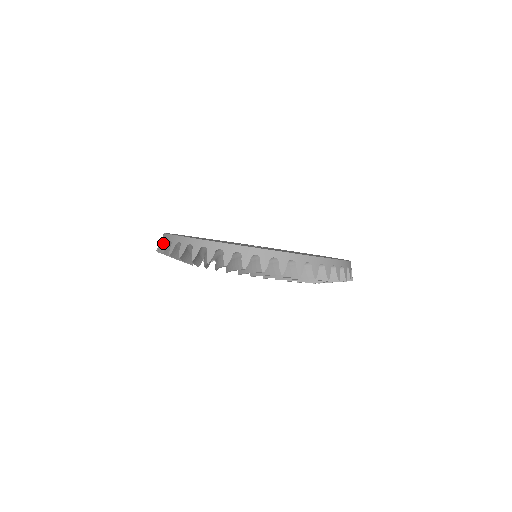
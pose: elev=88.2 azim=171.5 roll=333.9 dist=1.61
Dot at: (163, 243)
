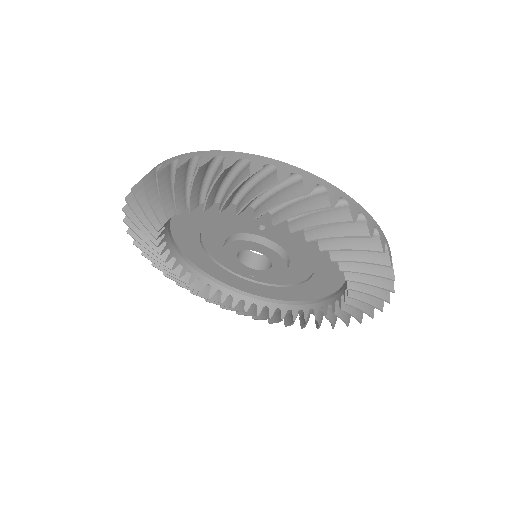
Dot at: (169, 165)
